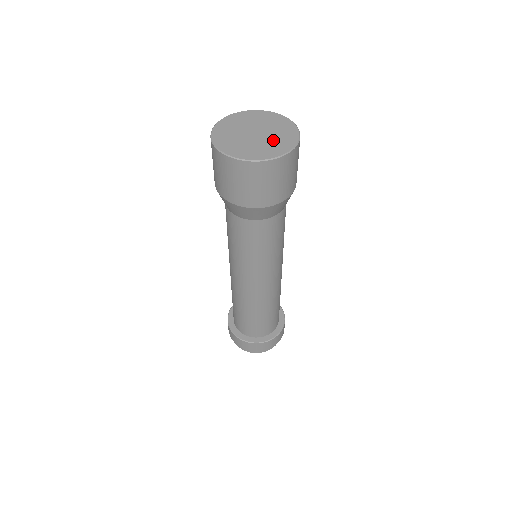
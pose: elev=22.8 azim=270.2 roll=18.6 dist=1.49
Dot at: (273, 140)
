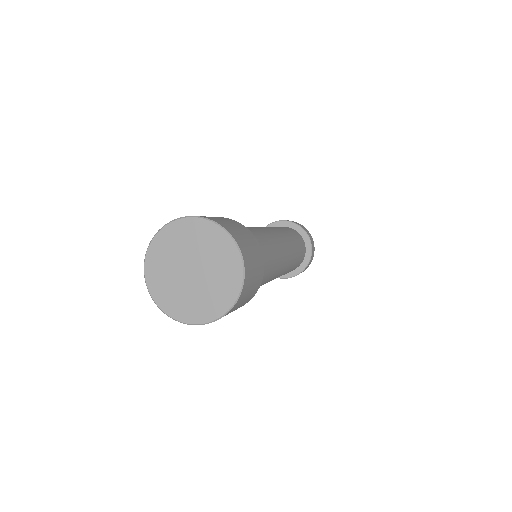
Dot at: (214, 283)
